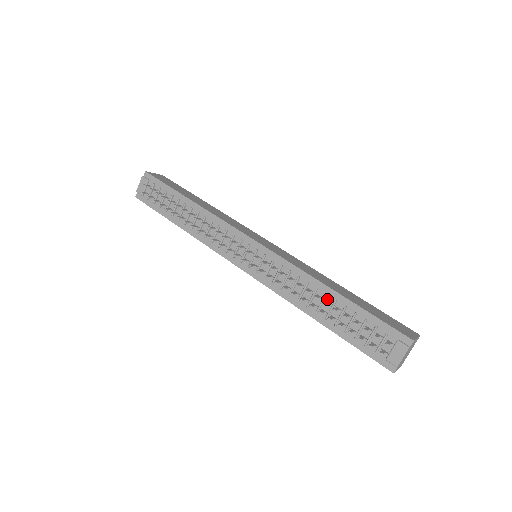
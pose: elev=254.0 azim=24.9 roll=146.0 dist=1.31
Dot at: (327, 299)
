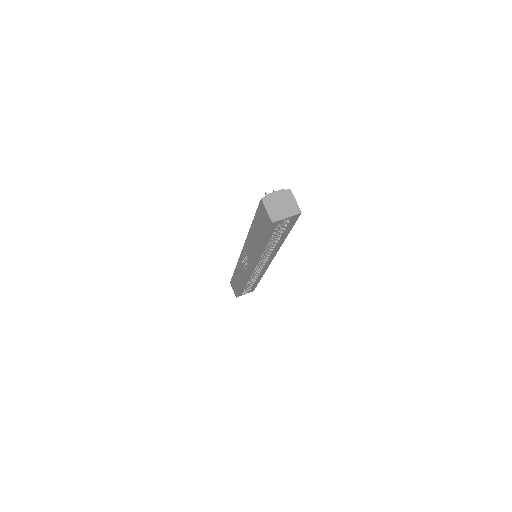
Dot at: occluded
